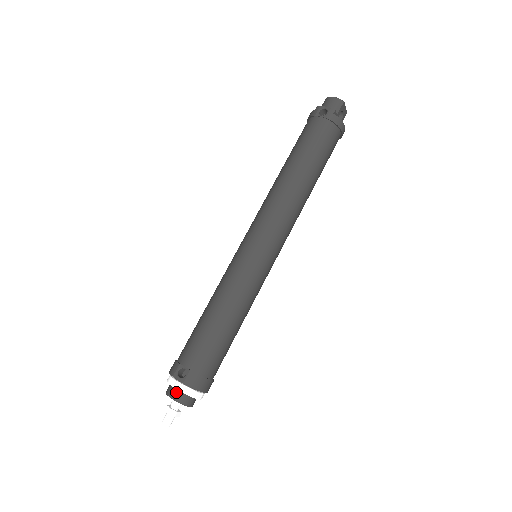
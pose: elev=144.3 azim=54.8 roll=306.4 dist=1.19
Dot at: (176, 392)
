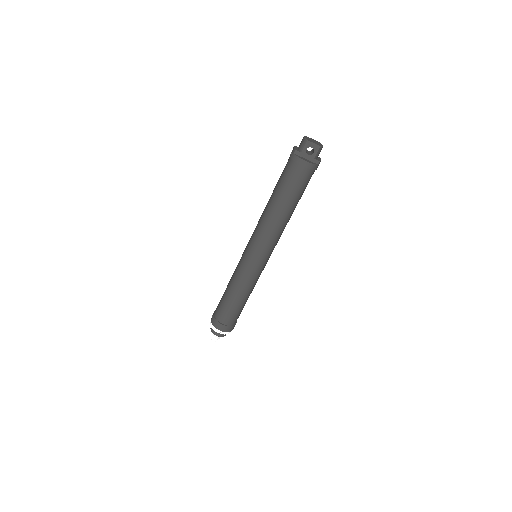
Dot at: occluded
